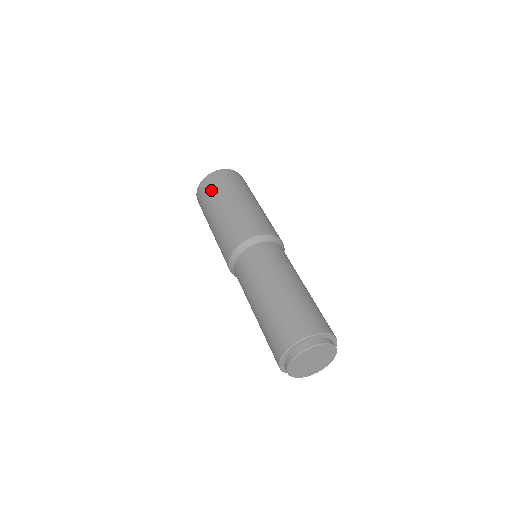
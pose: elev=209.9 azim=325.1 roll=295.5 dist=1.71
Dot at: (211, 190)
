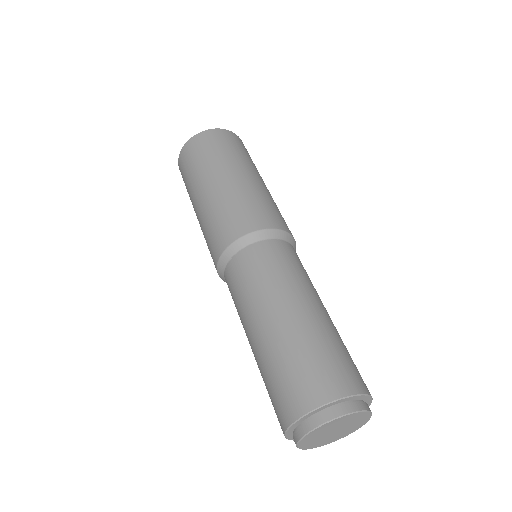
Dot at: (185, 179)
